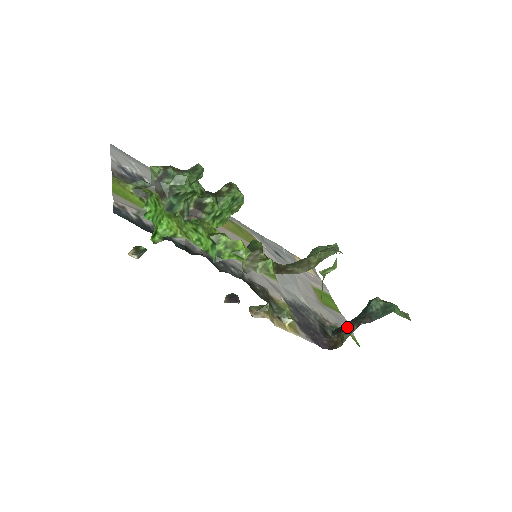
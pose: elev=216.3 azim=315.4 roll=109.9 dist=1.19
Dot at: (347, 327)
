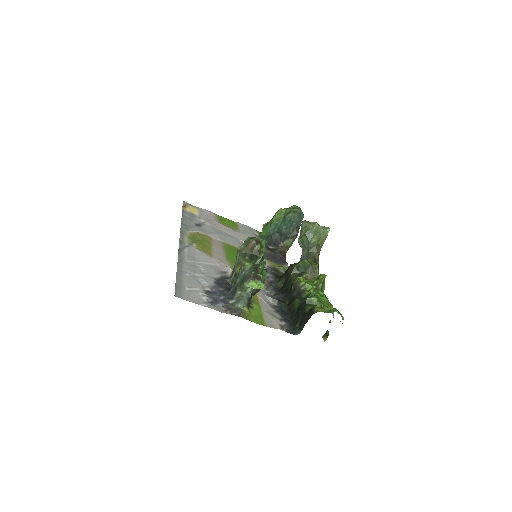
Dot at: (290, 241)
